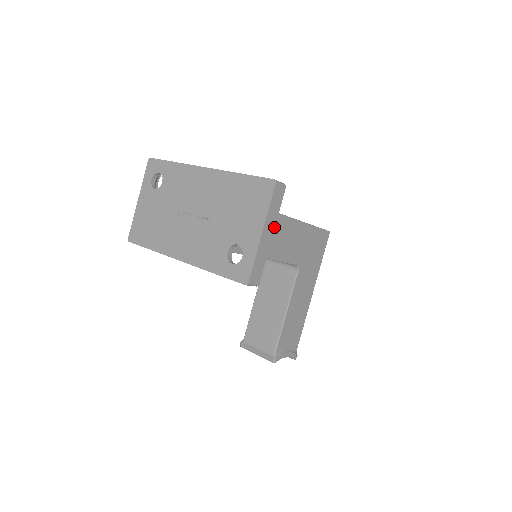
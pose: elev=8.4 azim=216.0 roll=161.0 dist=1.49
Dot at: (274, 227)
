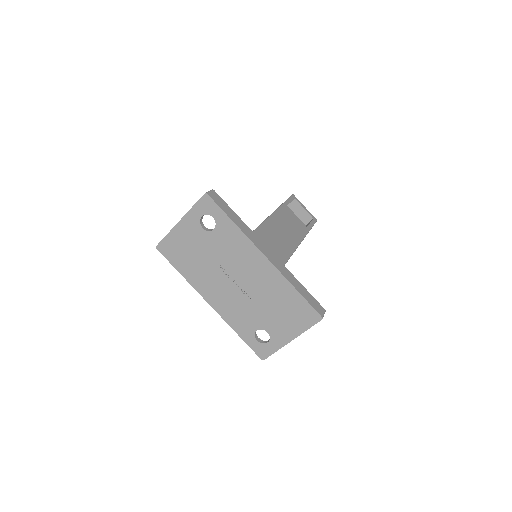
Dot at: occluded
